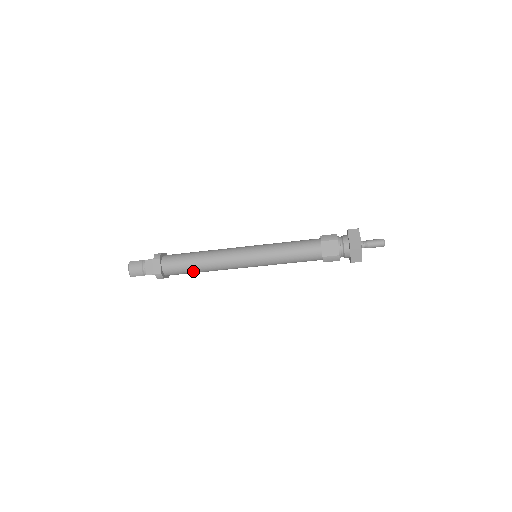
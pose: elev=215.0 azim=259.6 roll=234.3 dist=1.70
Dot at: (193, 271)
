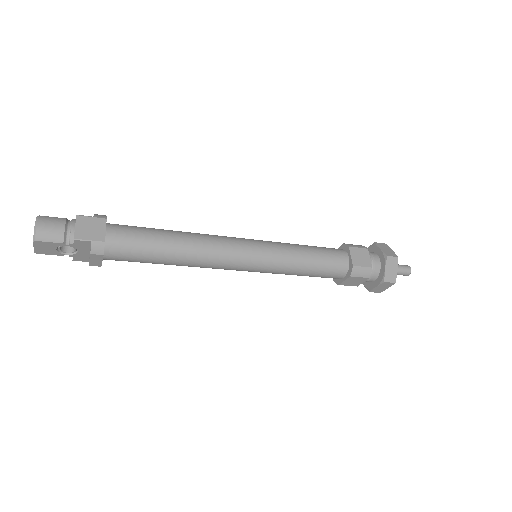
Dot at: (159, 254)
